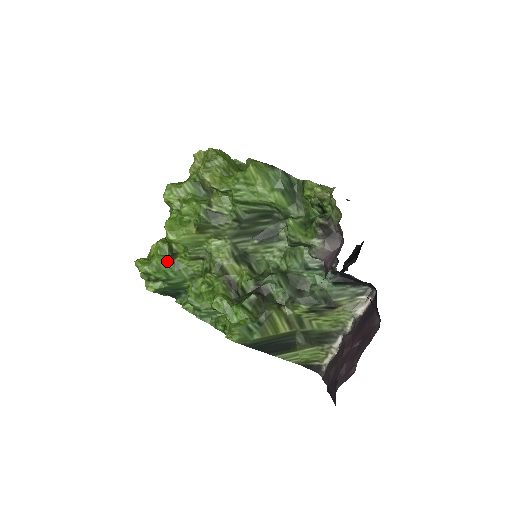
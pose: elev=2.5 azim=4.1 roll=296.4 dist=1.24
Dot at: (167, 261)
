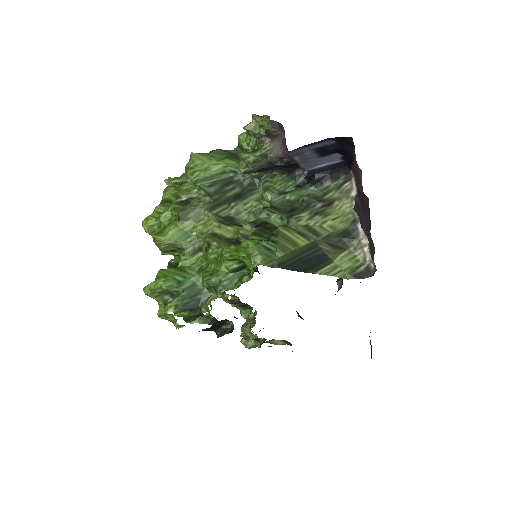
Dot at: (171, 270)
